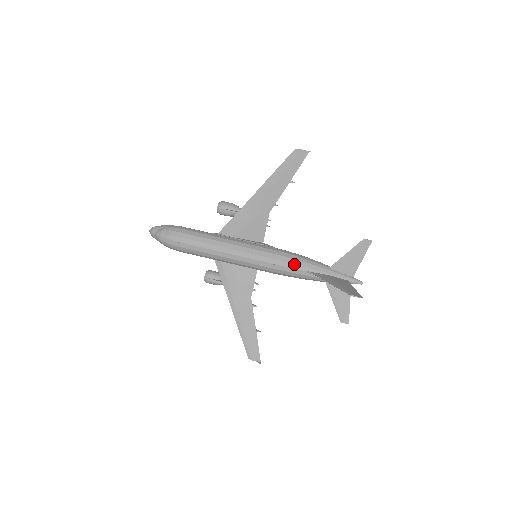
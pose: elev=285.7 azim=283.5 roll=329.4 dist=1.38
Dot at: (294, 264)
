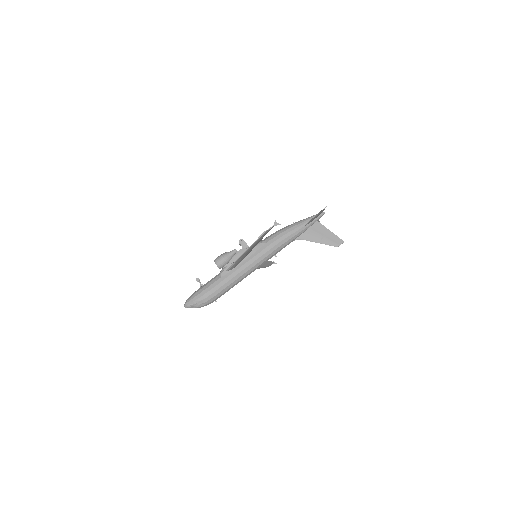
Dot at: (286, 245)
